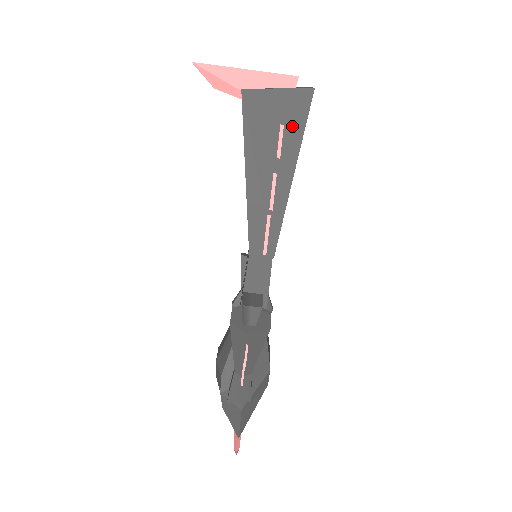
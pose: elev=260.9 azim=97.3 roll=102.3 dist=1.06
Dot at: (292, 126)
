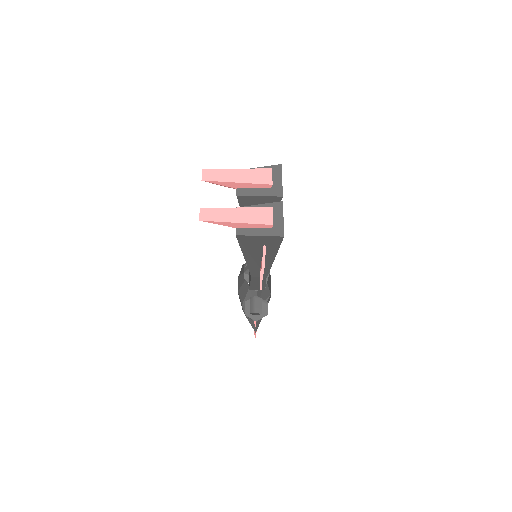
Dot at: (271, 246)
